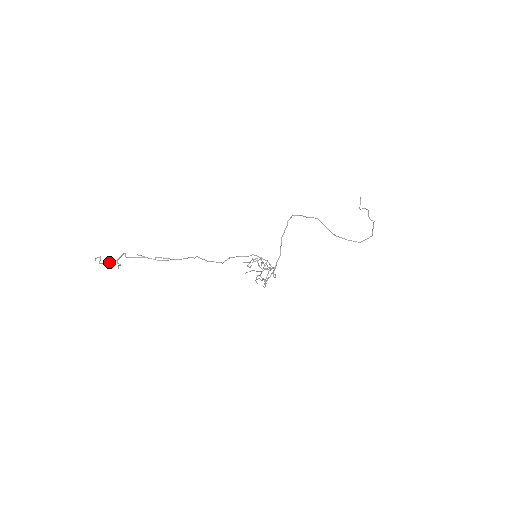
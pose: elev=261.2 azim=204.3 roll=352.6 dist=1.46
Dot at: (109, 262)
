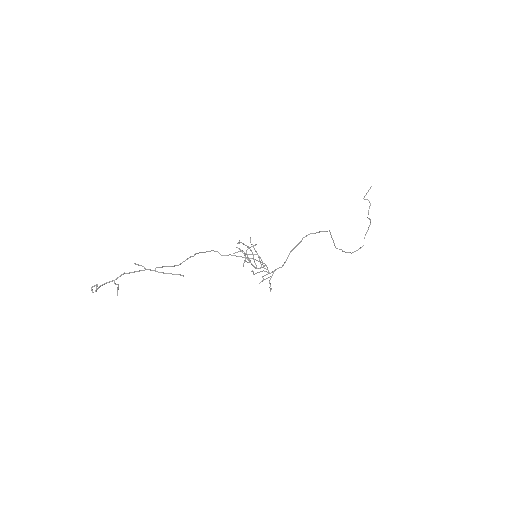
Dot at: (105, 283)
